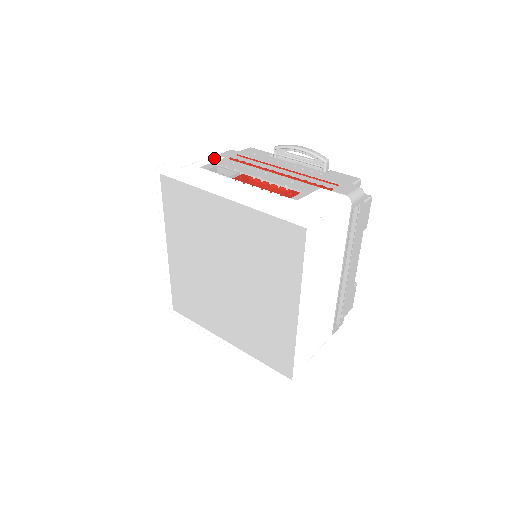
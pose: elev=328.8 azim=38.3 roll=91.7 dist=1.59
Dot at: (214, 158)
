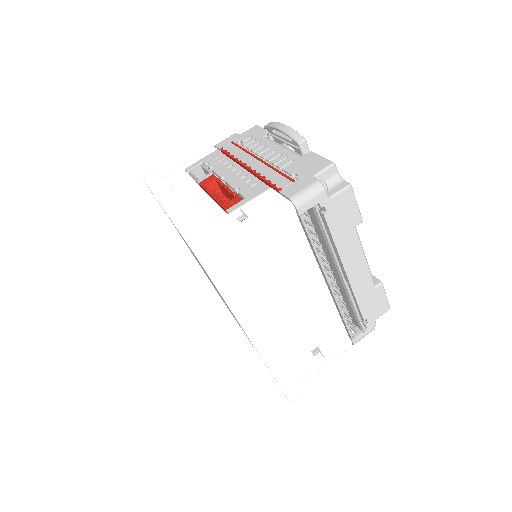
Dot at: (207, 152)
